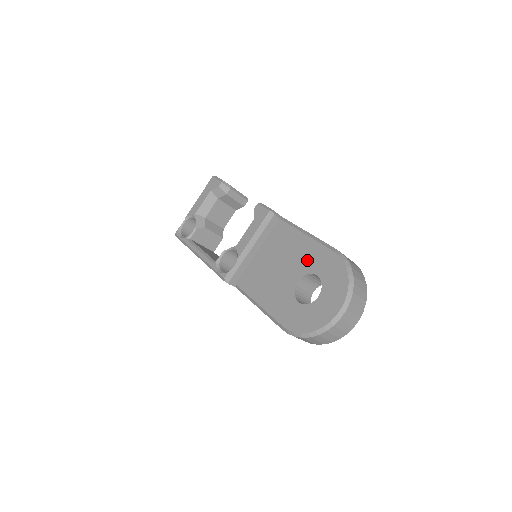
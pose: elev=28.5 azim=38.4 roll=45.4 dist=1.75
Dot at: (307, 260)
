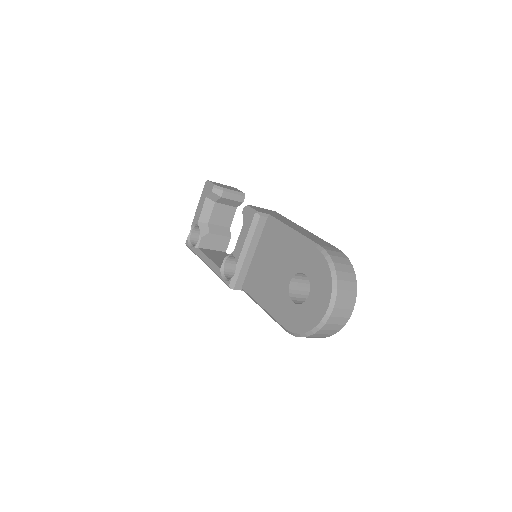
Dot at: (295, 259)
